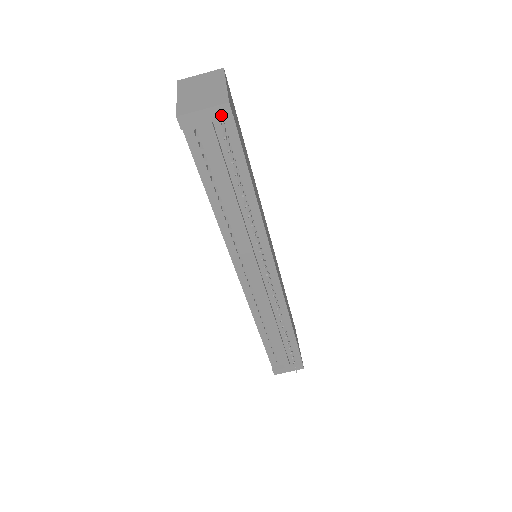
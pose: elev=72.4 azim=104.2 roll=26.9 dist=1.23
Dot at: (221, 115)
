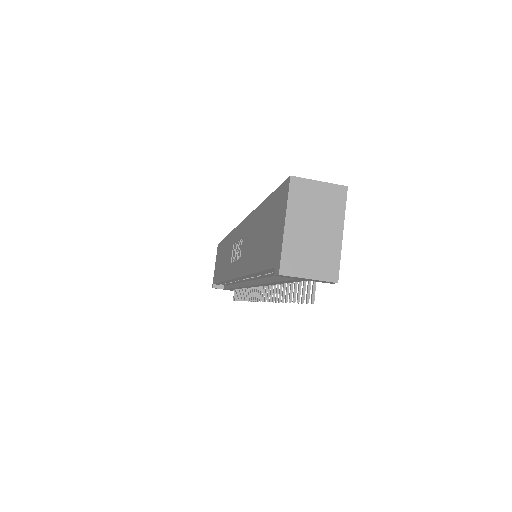
Dot at: (322, 282)
